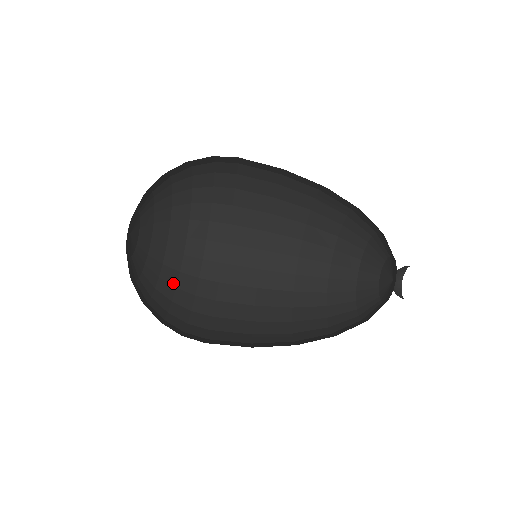
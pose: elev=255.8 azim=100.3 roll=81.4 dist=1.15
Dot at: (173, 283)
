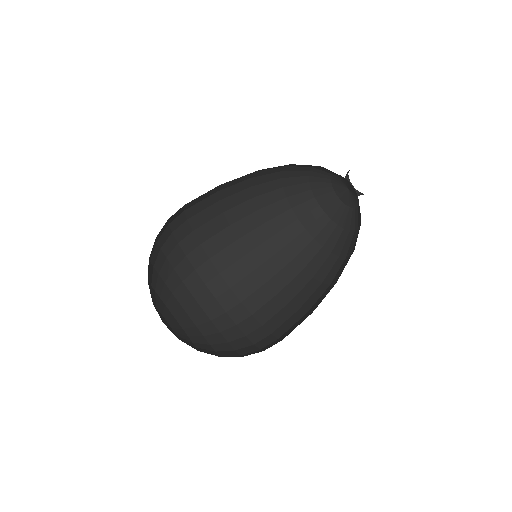
Dot at: (215, 331)
